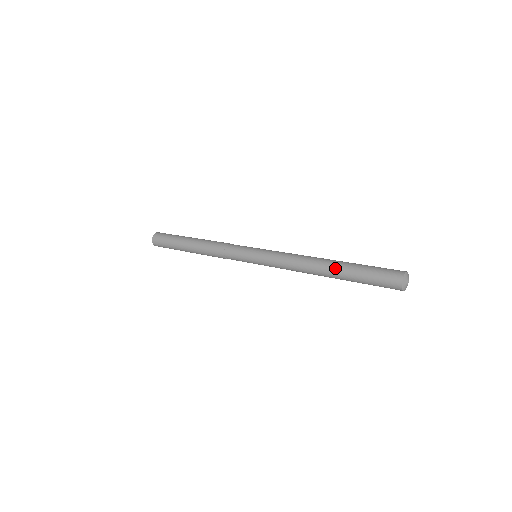
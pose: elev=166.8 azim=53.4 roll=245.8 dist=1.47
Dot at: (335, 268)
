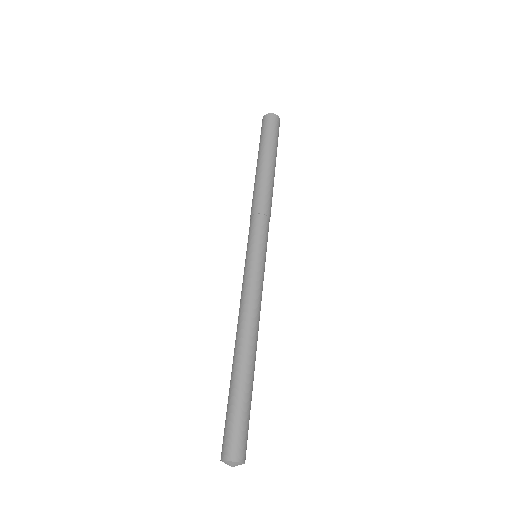
Dot at: (232, 368)
